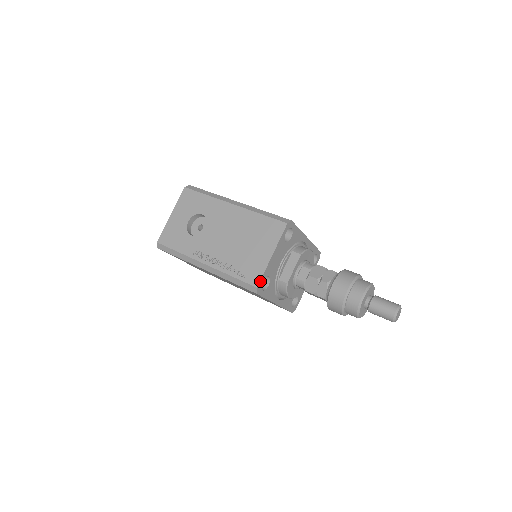
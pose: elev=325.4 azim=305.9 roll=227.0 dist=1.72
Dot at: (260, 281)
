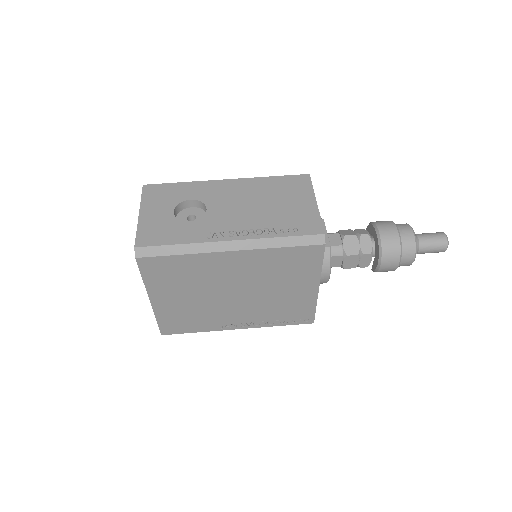
Dot at: (322, 228)
